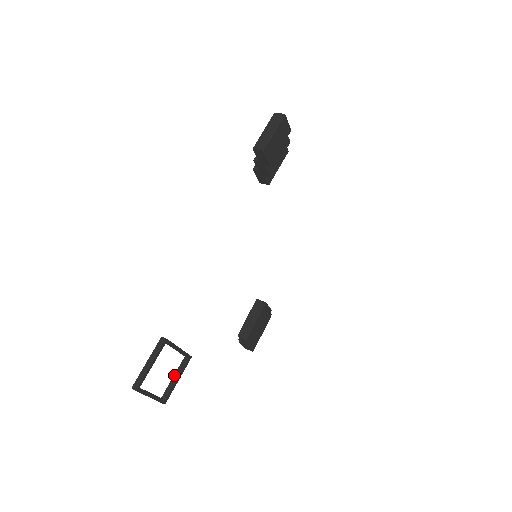
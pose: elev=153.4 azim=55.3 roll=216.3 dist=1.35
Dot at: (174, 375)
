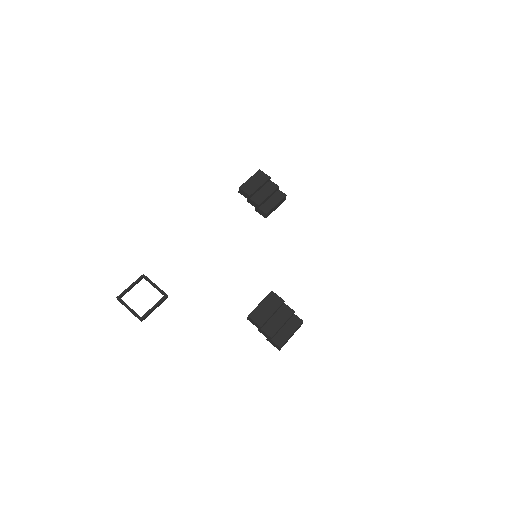
Dot at: (154, 306)
